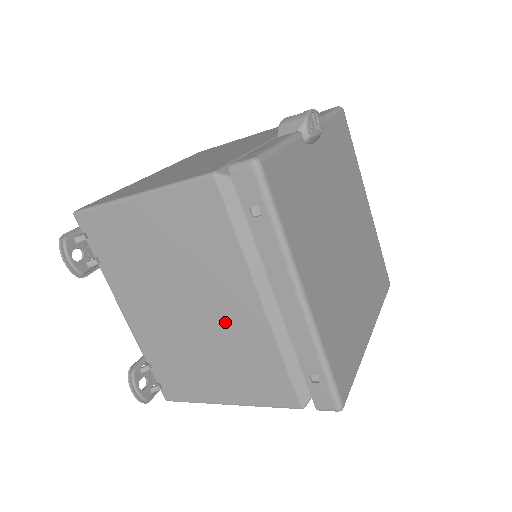
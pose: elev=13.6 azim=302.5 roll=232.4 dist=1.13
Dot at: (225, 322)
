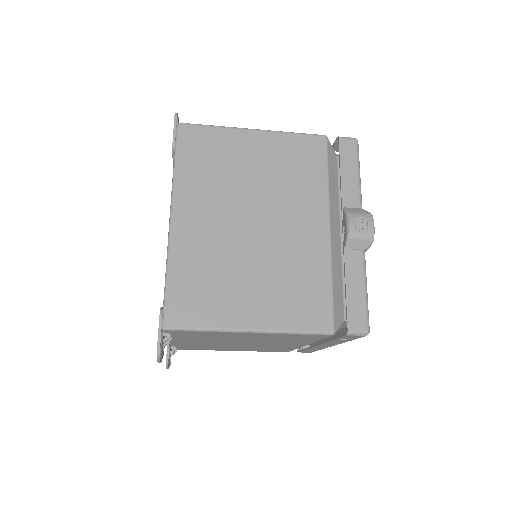
Dot at: occluded
